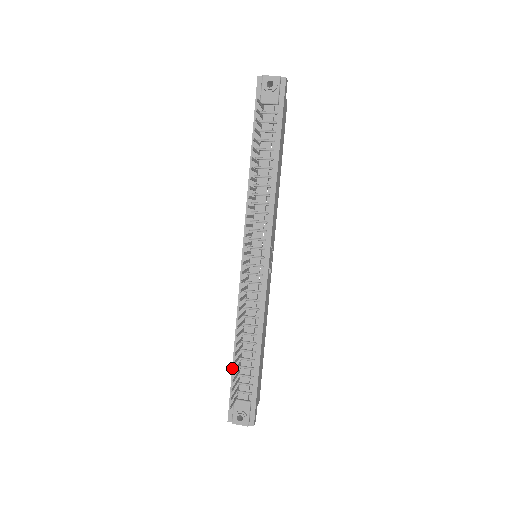
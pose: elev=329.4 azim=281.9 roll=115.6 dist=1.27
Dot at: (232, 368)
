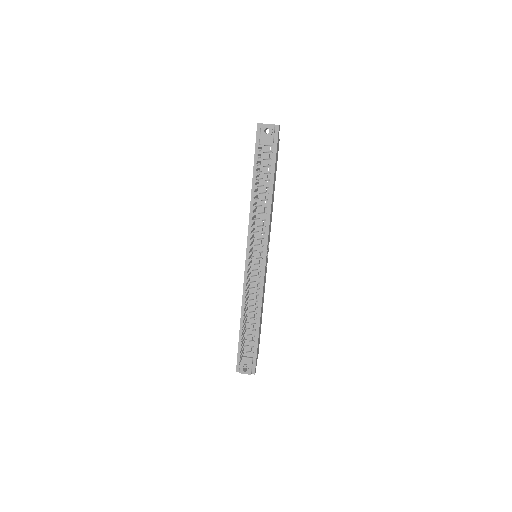
Dot at: (239, 335)
